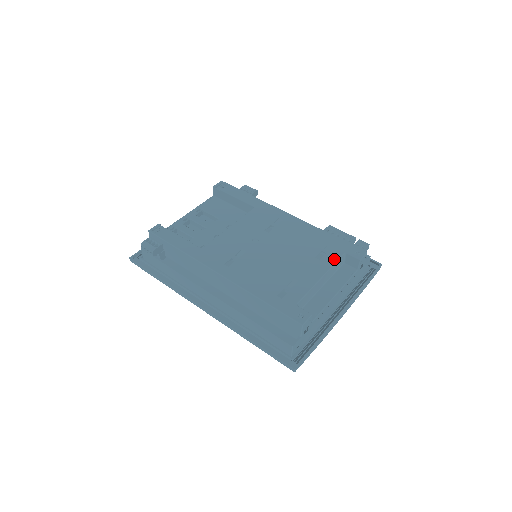
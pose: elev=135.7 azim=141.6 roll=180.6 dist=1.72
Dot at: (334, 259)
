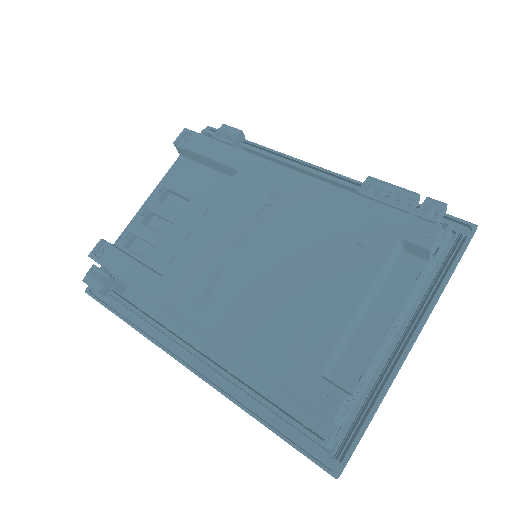
Dot at: (380, 258)
